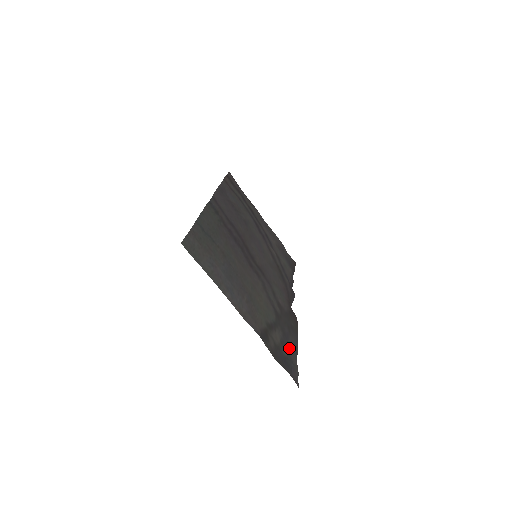
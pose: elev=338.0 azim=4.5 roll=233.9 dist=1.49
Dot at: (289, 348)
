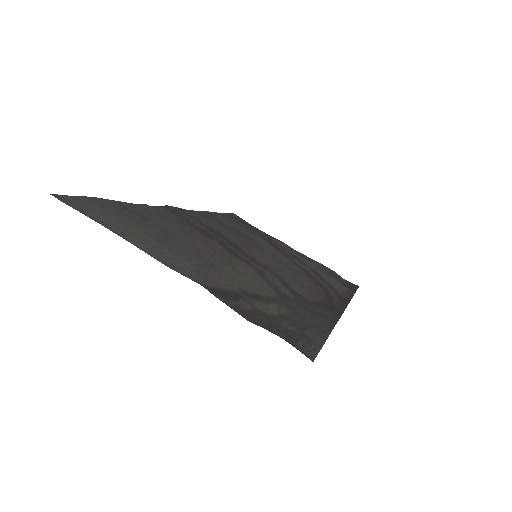
Dot at: (304, 326)
